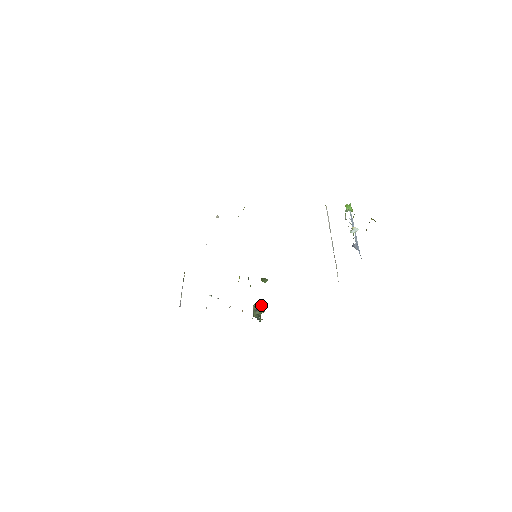
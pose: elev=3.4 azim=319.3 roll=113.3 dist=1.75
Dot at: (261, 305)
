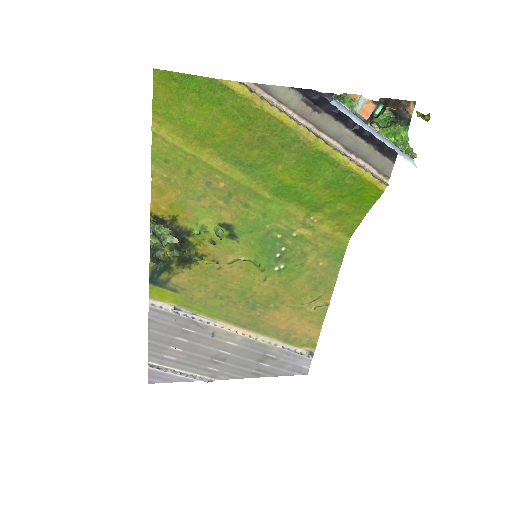
Dot at: (178, 241)
